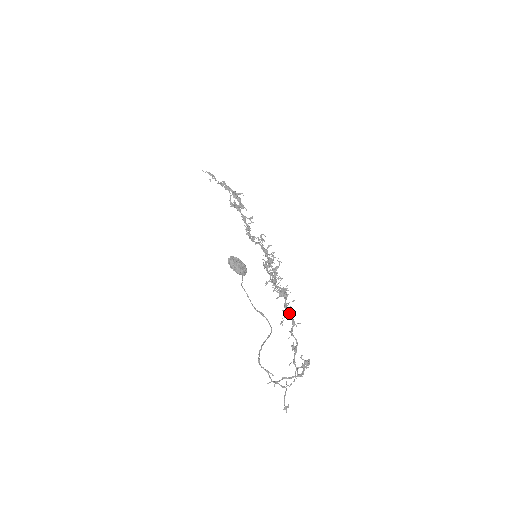
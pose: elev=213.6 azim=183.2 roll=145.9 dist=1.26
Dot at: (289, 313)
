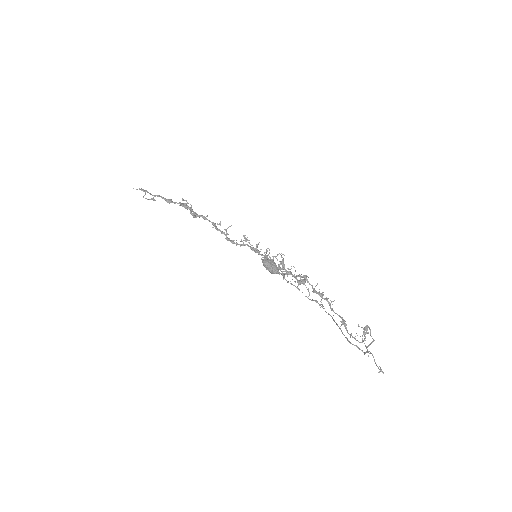
Dot at: (322, 295)
